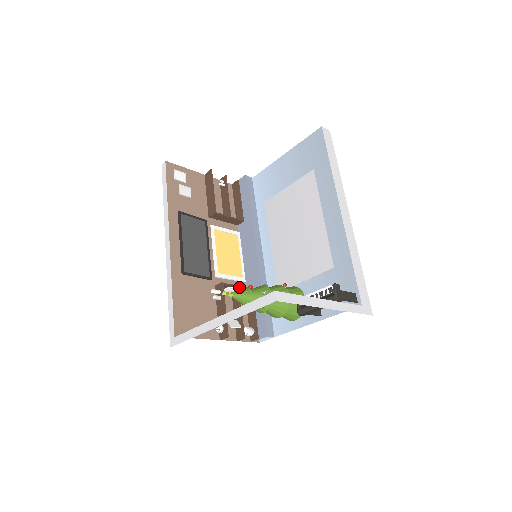
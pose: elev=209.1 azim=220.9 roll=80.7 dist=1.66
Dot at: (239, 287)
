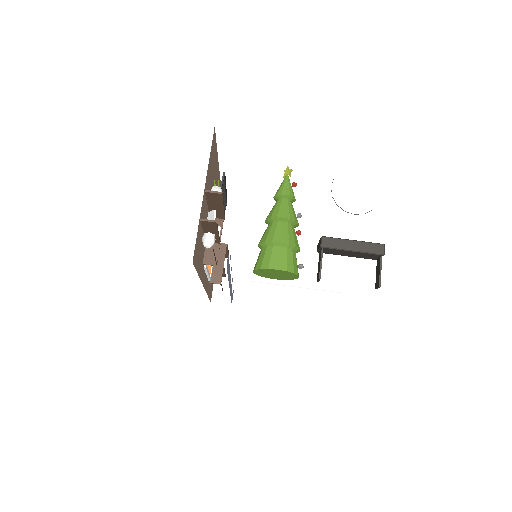
Dot at: occluded
